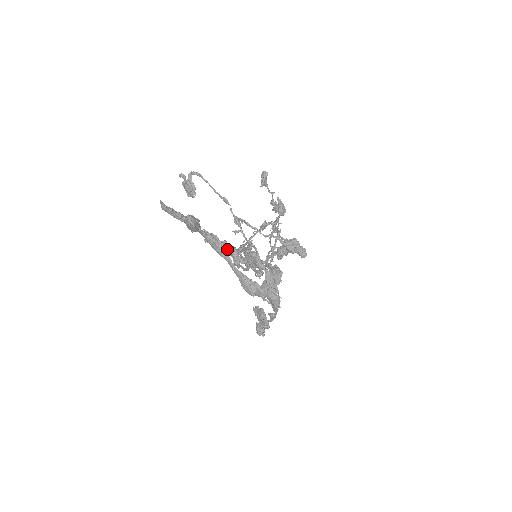
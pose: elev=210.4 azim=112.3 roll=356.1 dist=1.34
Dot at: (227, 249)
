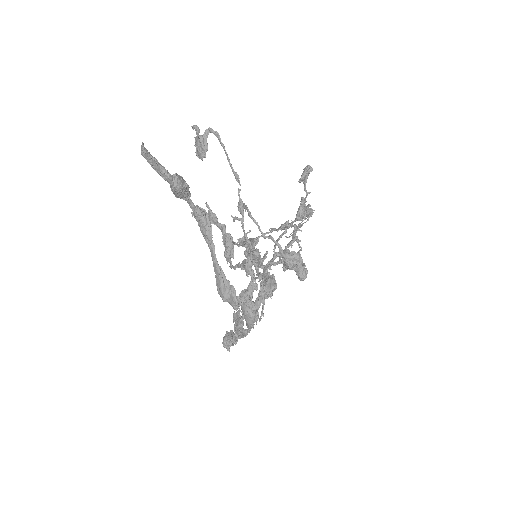
Dot at: (223, 235)
